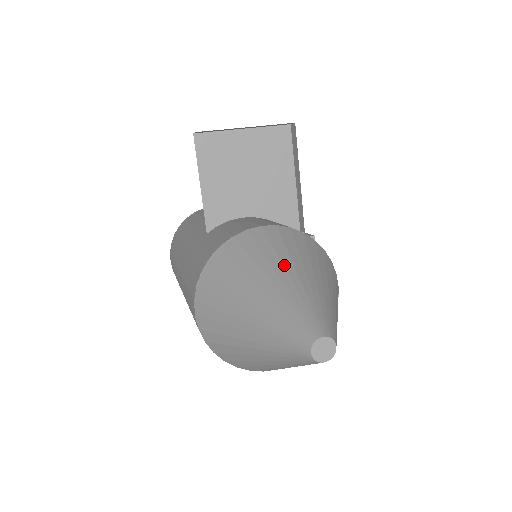
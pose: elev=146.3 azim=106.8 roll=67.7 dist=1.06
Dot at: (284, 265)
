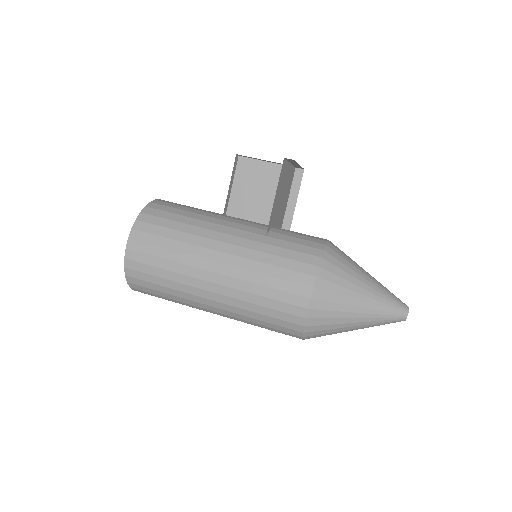
Dot at: occluded
